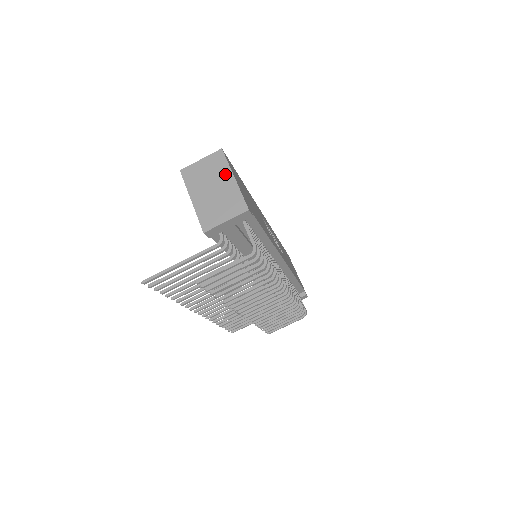
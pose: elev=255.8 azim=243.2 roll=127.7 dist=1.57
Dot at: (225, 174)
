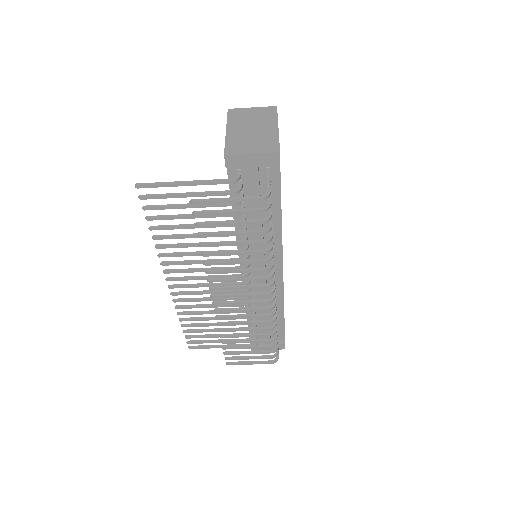
Dot at: (270, 122)
